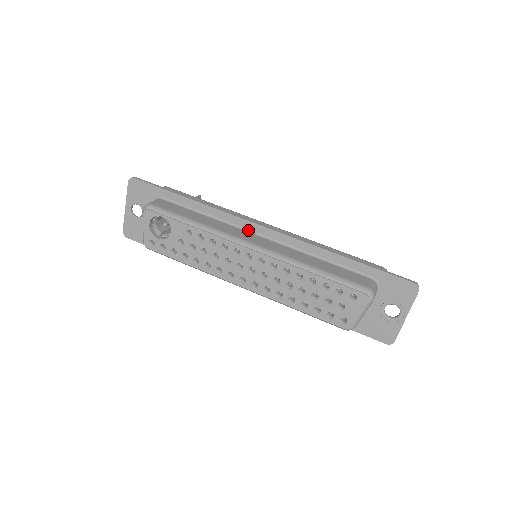
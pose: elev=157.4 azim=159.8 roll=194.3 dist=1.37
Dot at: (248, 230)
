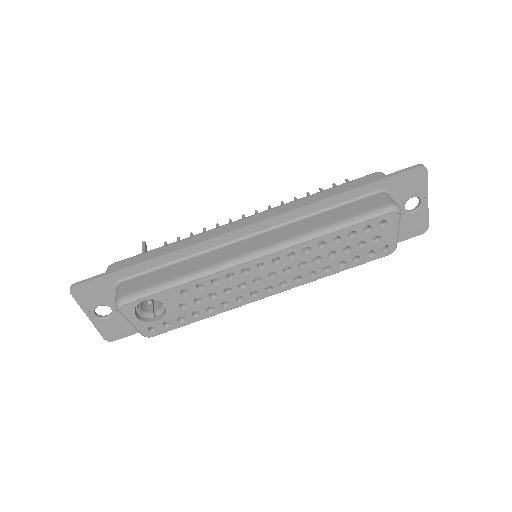
Dot at: (233, 241)
